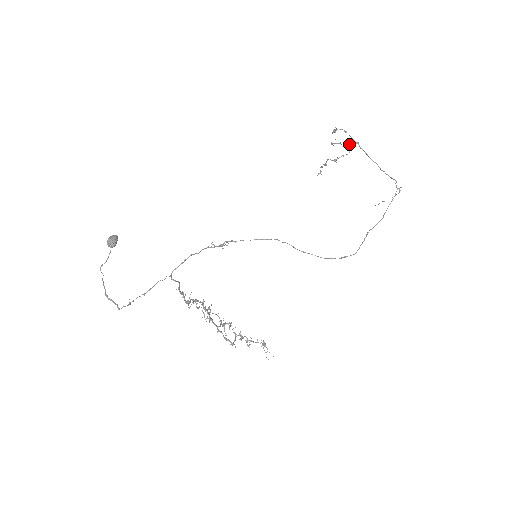
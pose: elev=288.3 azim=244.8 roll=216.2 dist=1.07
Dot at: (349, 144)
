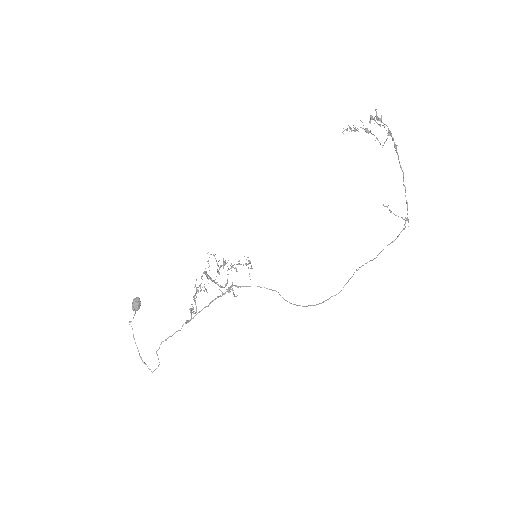
Dot at: occluded
